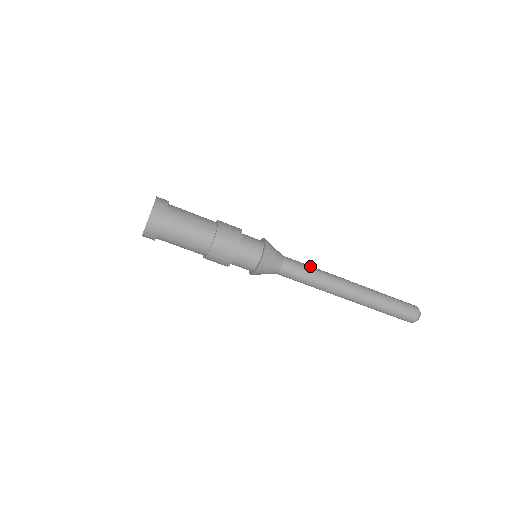
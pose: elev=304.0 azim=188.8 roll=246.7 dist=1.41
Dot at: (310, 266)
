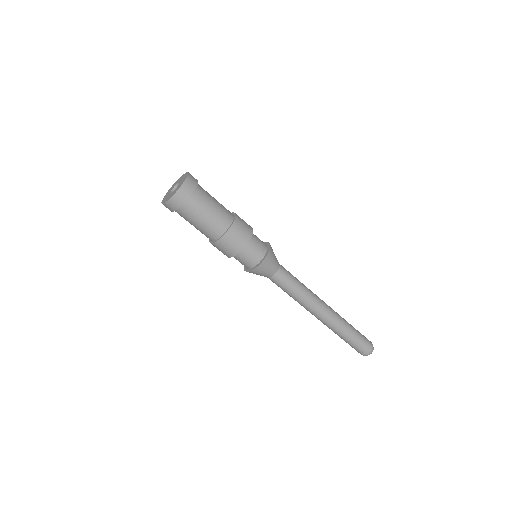
Dot at: (299, 281)
